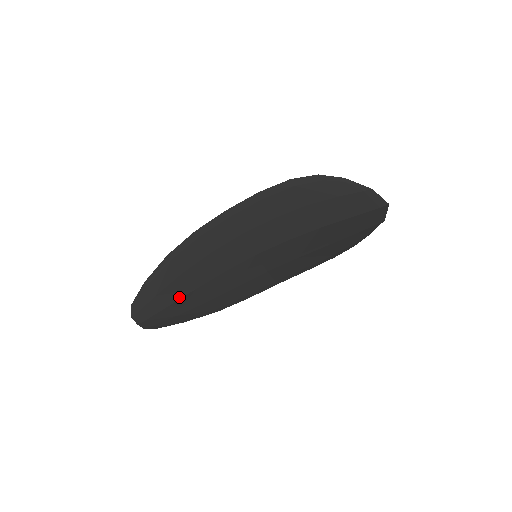
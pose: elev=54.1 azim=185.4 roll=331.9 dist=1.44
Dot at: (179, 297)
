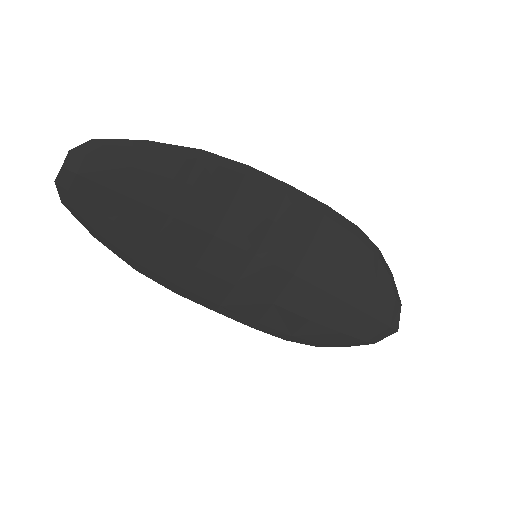
Dot at: (146, 201)
